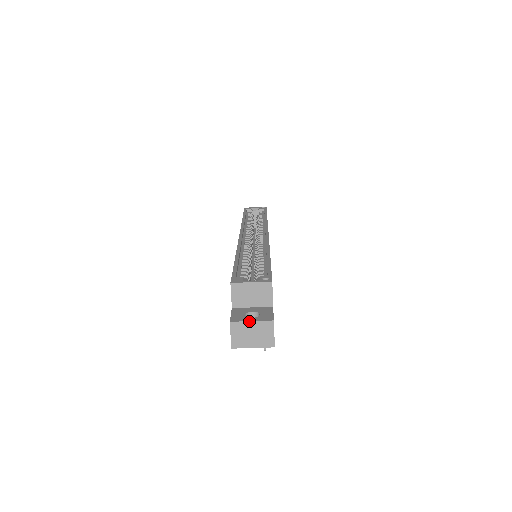
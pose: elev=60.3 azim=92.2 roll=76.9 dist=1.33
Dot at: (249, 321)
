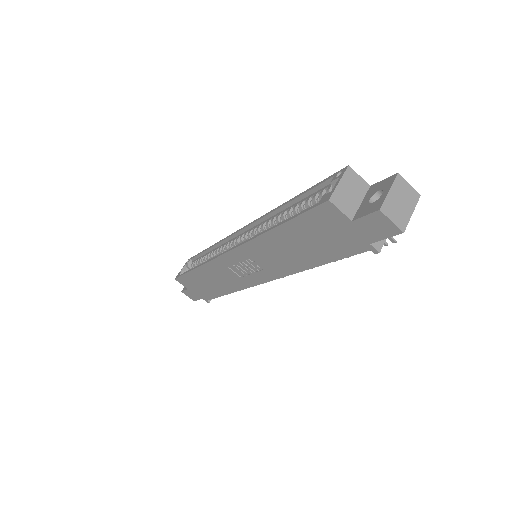
Dot at: (388, 193)
